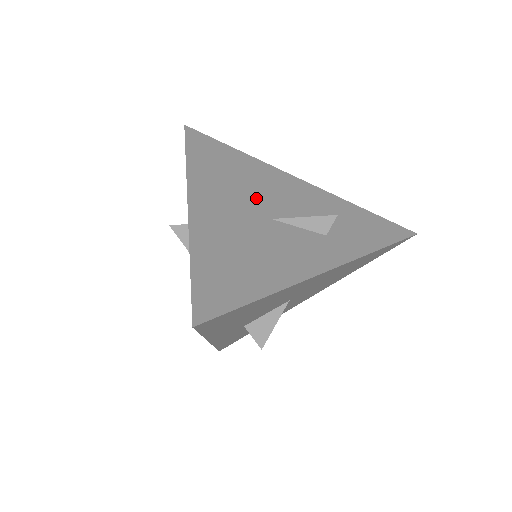
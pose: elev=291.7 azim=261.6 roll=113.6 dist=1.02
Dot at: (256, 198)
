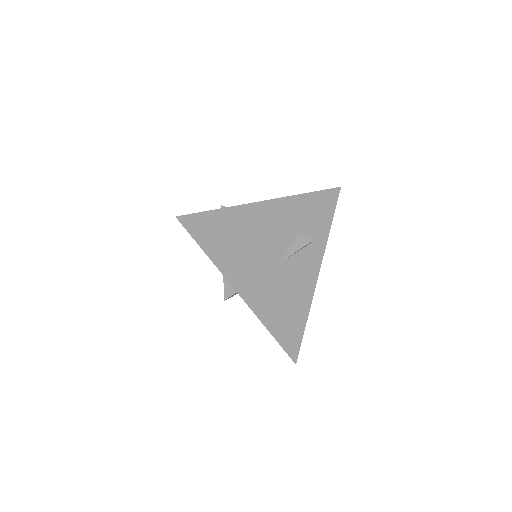
Dot at: (264, 253)
